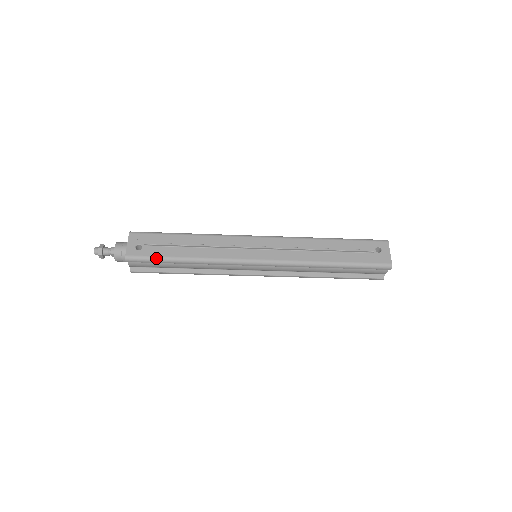
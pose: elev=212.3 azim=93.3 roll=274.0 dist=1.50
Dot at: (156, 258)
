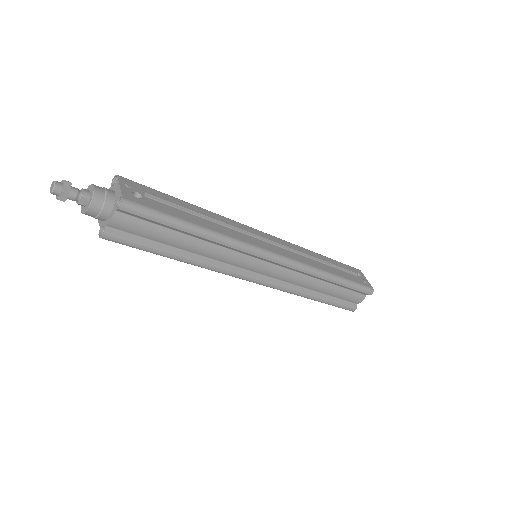
Dot at: (164, 215)
